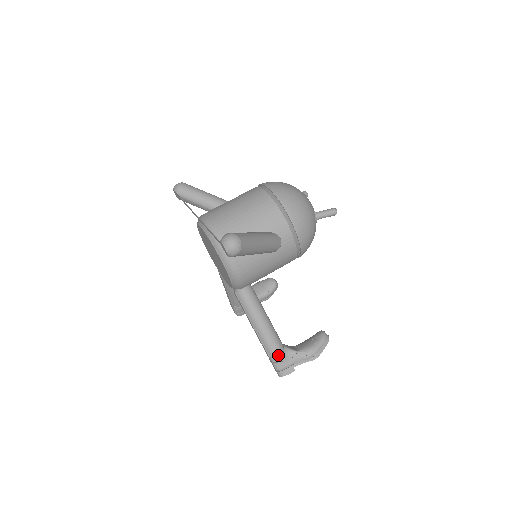
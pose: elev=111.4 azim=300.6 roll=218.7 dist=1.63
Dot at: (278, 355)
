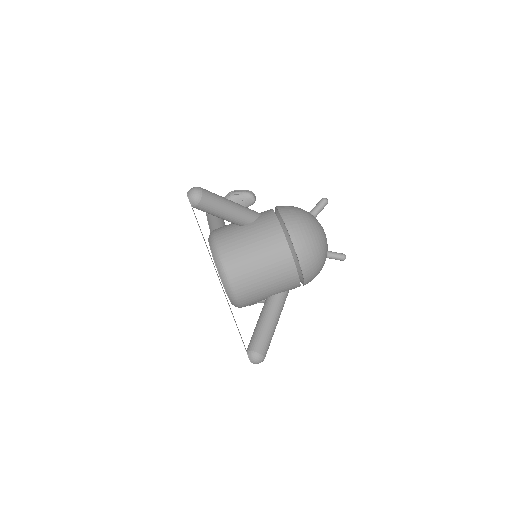
Dot at: occluded
